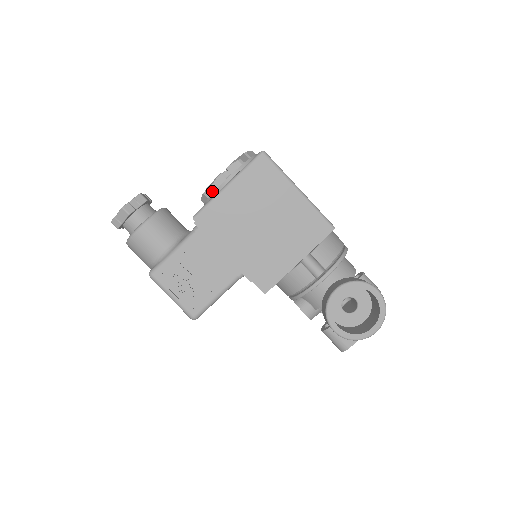
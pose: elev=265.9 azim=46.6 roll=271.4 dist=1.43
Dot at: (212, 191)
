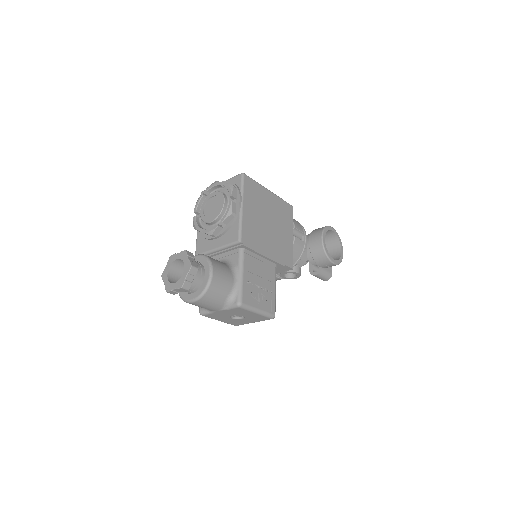
Dot at: (232, 218)
